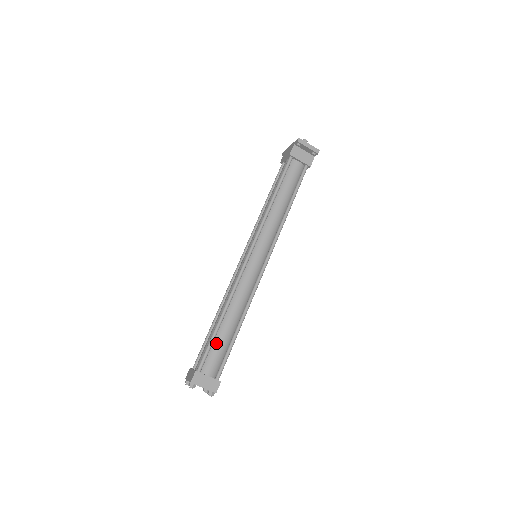
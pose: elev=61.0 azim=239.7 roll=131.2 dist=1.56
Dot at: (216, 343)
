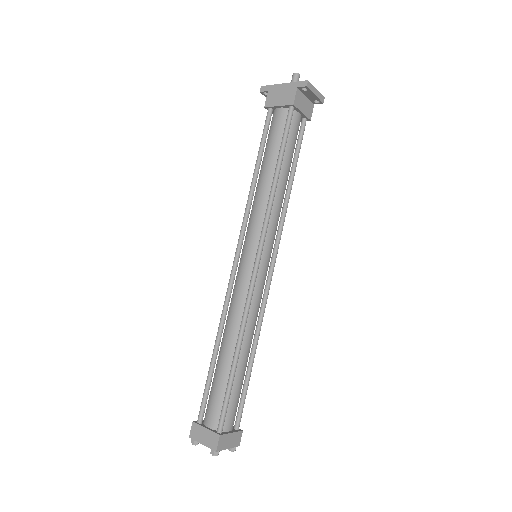
Dot at: (233, 389)
